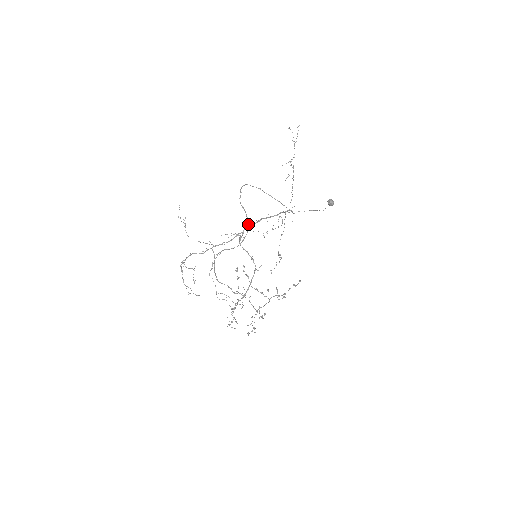
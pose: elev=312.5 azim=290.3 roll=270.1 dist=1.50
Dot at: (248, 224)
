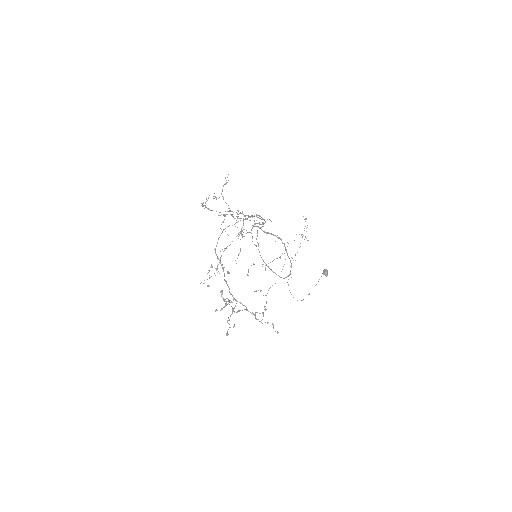
Dot at: occluded
